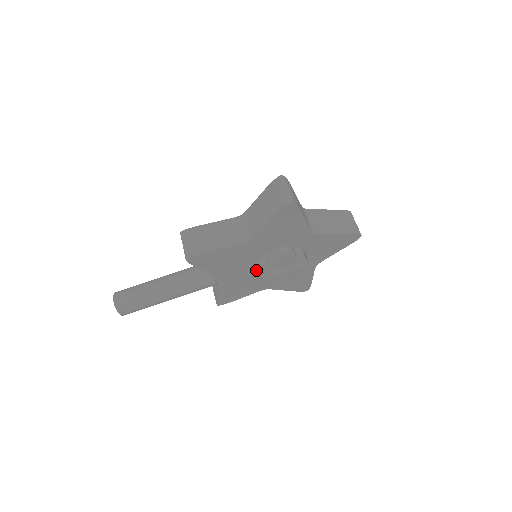
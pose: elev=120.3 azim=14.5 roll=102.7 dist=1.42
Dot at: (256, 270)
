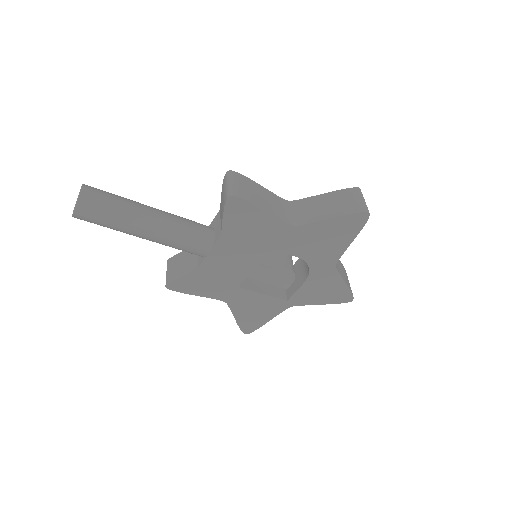
Dot at: (251, 269)
